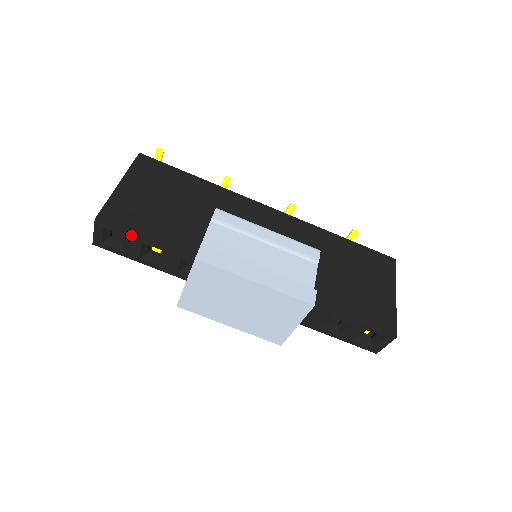
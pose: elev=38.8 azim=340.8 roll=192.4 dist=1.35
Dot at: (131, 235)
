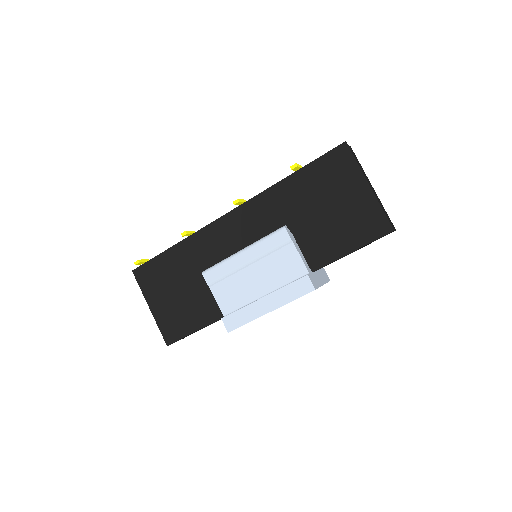
Dot at: occluded
